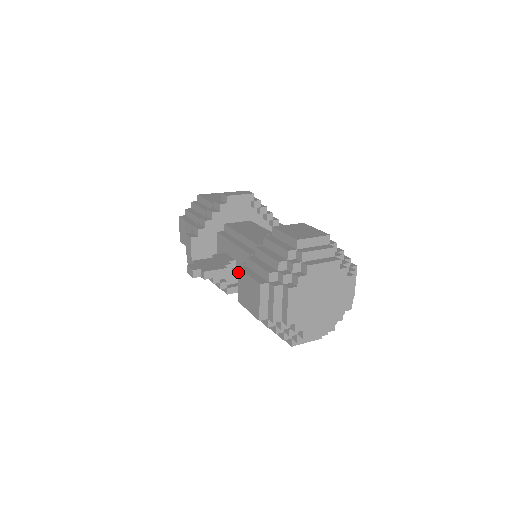
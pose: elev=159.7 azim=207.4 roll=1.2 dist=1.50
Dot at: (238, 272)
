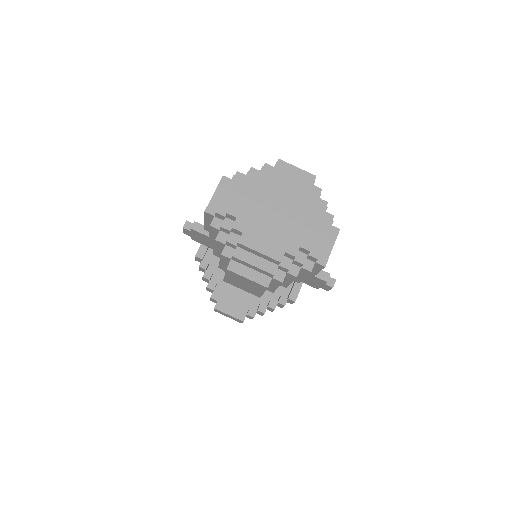
Dot at: occluded
